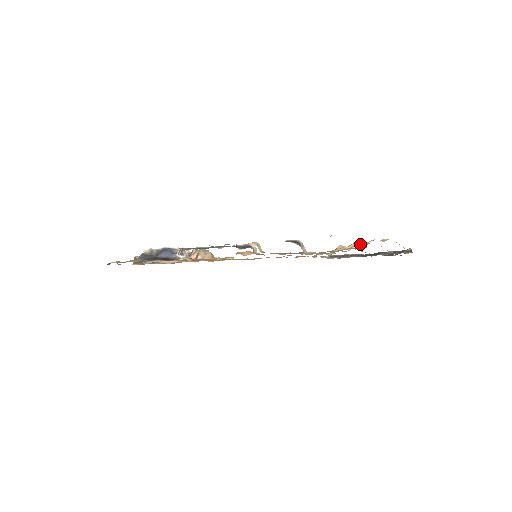
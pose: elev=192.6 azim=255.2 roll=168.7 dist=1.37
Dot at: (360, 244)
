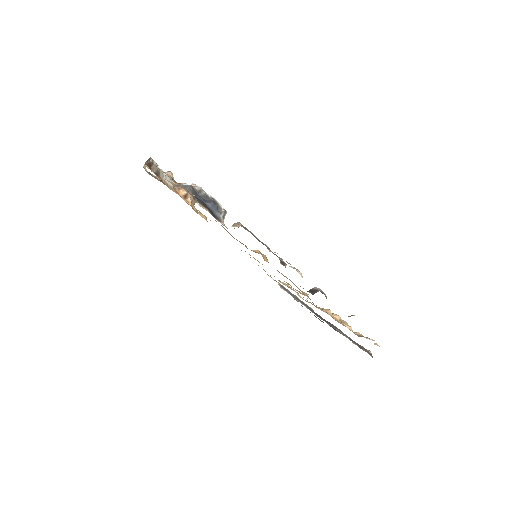
Dot at: (351, 327)
